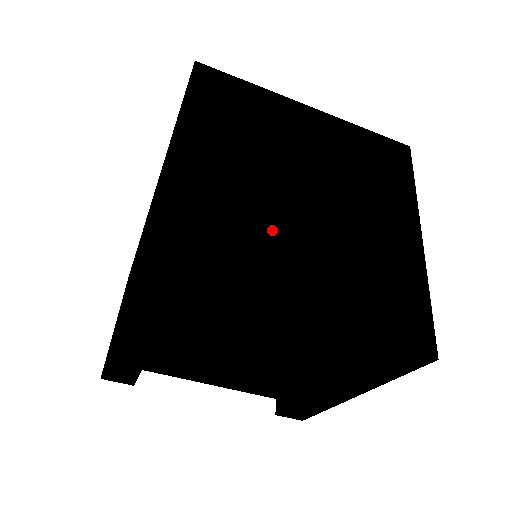
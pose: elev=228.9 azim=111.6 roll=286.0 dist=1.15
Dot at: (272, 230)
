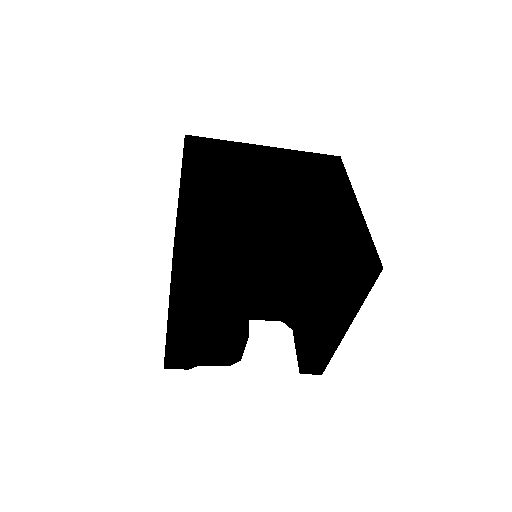
Dot at: (236, 343)
